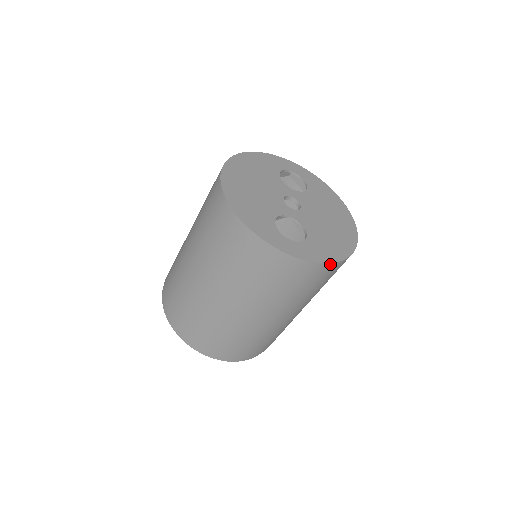
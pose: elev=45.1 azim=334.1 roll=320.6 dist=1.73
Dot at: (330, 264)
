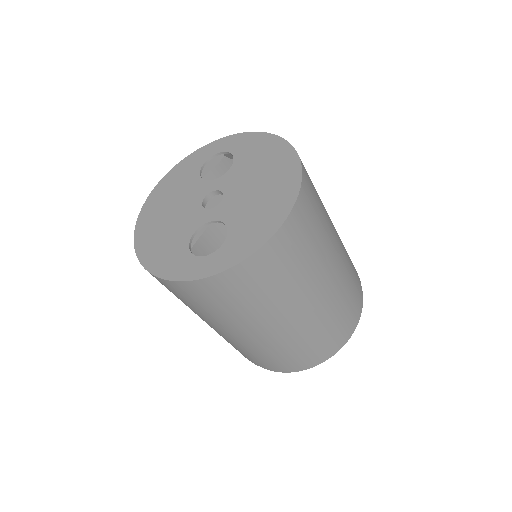
Dot at: (259, 251)
